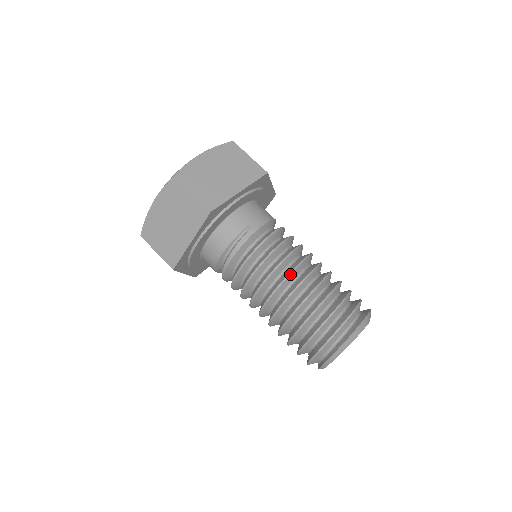
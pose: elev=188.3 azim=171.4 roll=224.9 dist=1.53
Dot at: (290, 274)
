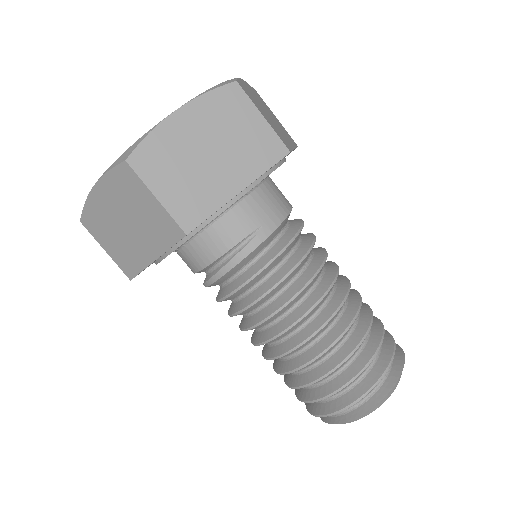
Dot at: (302, 318)
